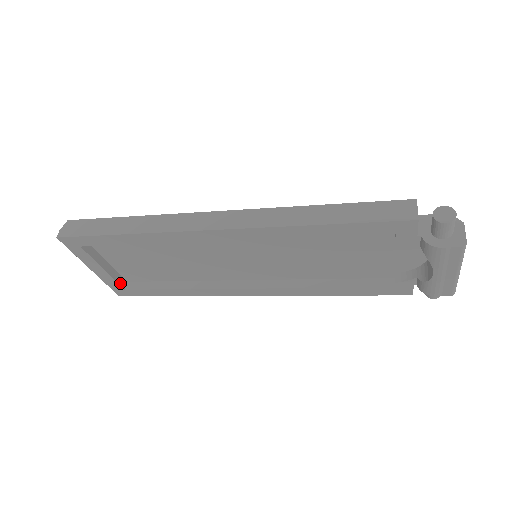
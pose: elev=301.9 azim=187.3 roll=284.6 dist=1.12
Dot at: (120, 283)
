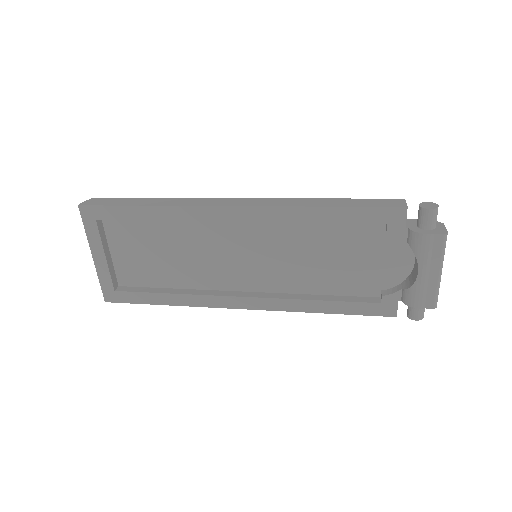
Dot at: (113, 282)
